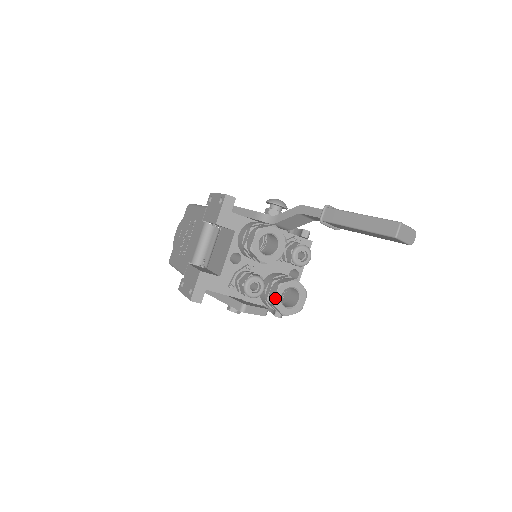
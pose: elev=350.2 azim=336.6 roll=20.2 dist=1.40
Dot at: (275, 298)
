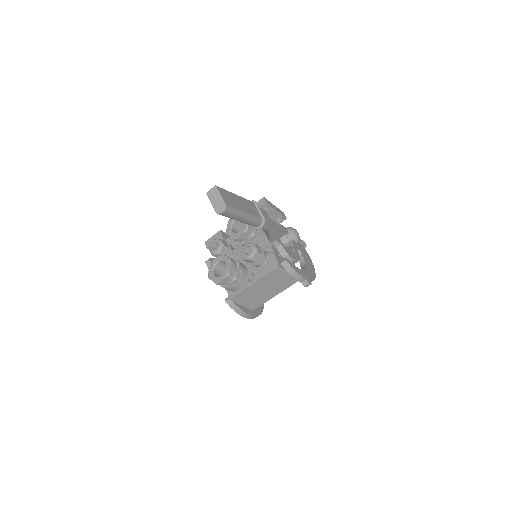
Dot at: (214, 260)
